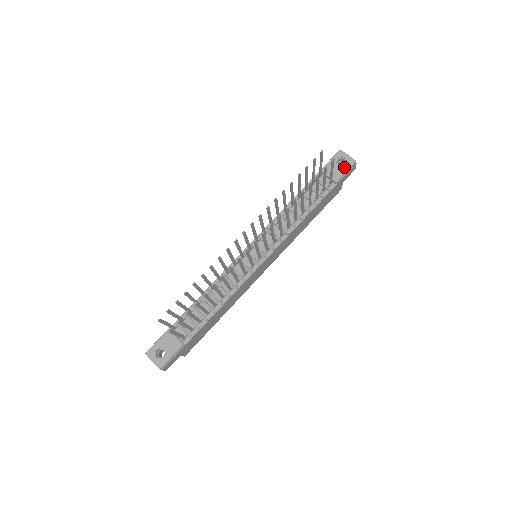
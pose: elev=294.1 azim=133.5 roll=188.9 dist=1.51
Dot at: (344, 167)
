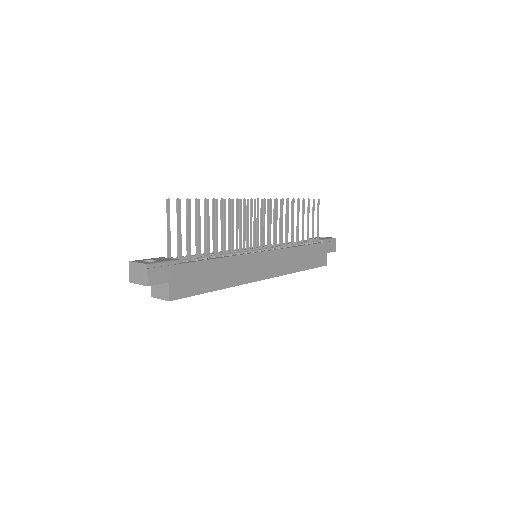
Dot at: (326, 238)
